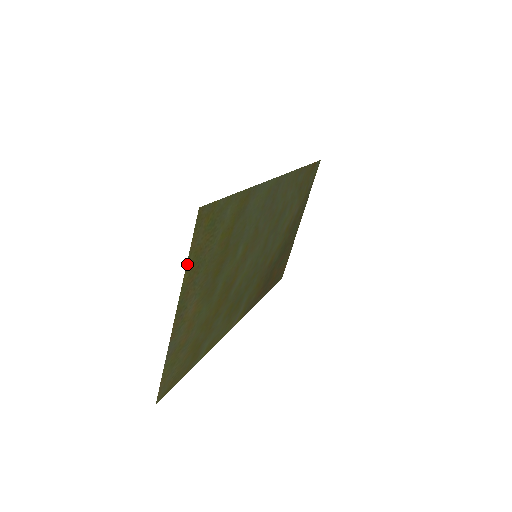
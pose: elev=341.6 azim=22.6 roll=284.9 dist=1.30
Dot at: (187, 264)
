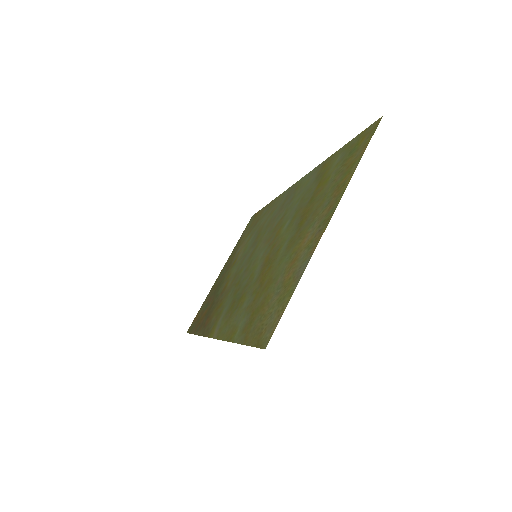
Dot at: (356, 167)
